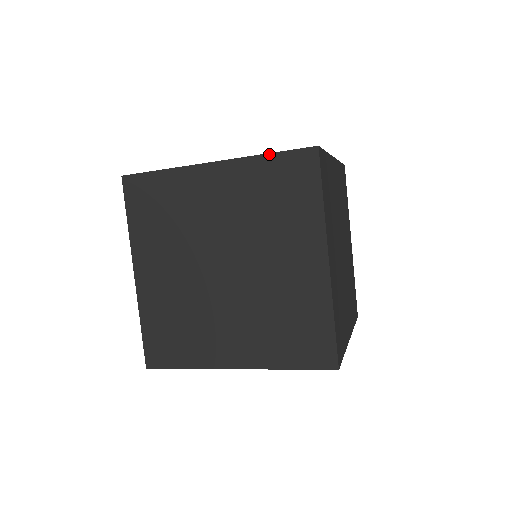
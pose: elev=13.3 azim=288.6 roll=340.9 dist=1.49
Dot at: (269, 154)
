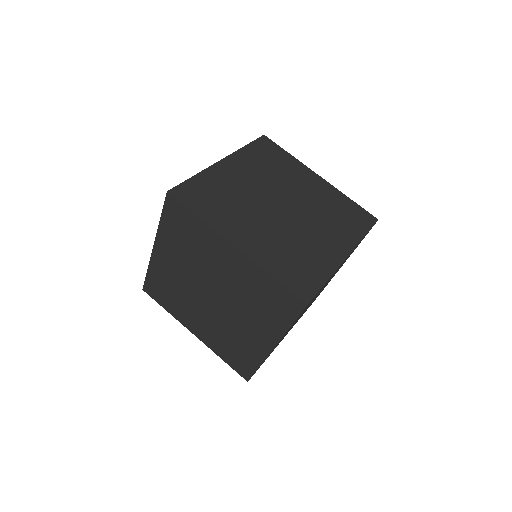
Dot at: (161, 218)
